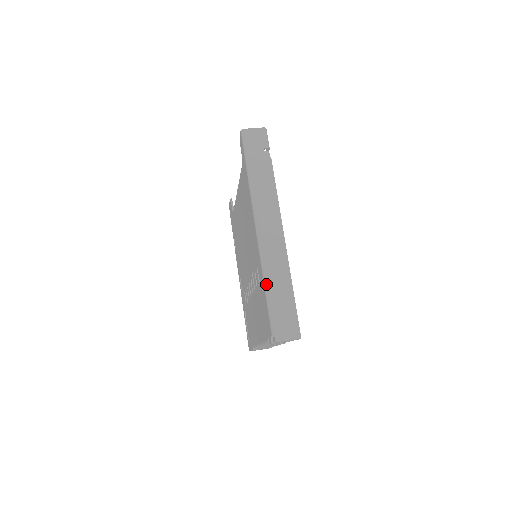
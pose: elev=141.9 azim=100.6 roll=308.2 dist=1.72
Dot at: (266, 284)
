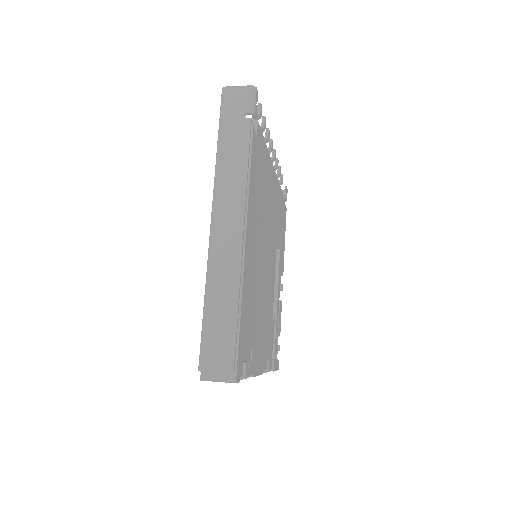
Dot at: (205, 299)
